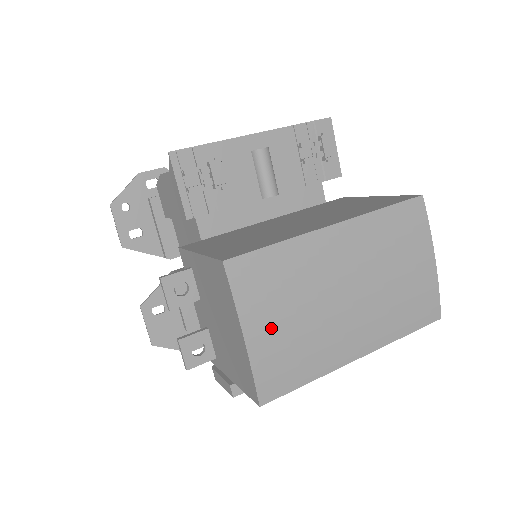
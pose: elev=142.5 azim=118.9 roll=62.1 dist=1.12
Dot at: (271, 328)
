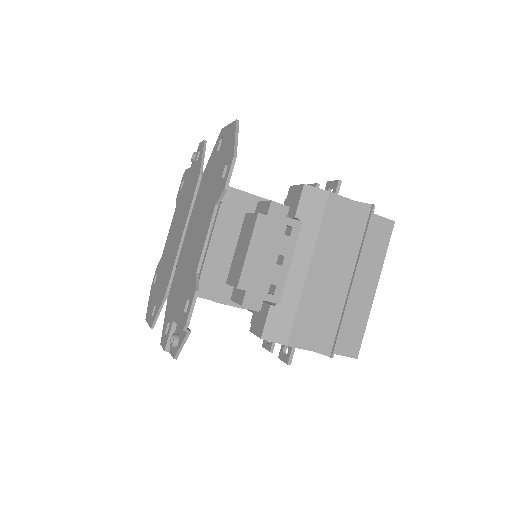
Dot at: occluded
